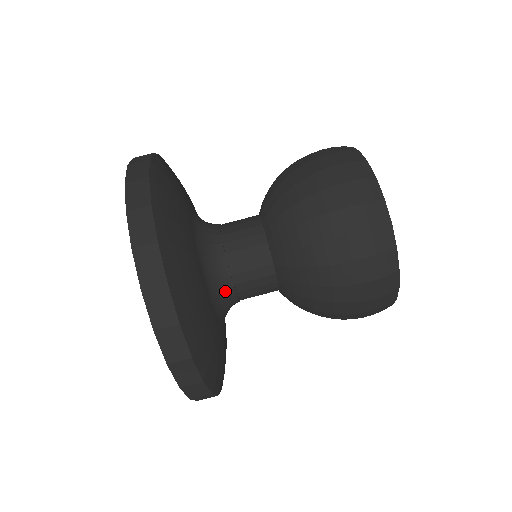
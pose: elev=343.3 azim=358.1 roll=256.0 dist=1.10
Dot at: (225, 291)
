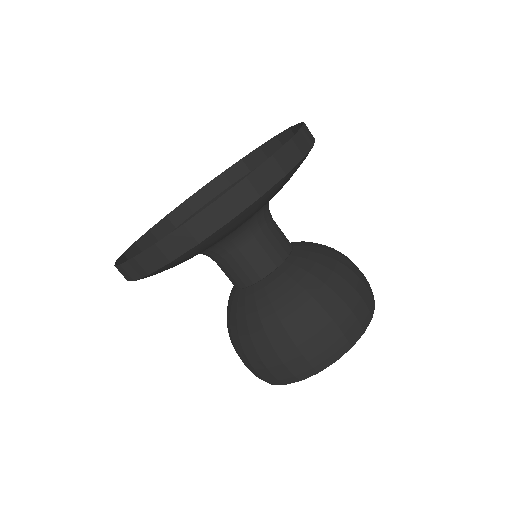
Dot at: (248, 231)
